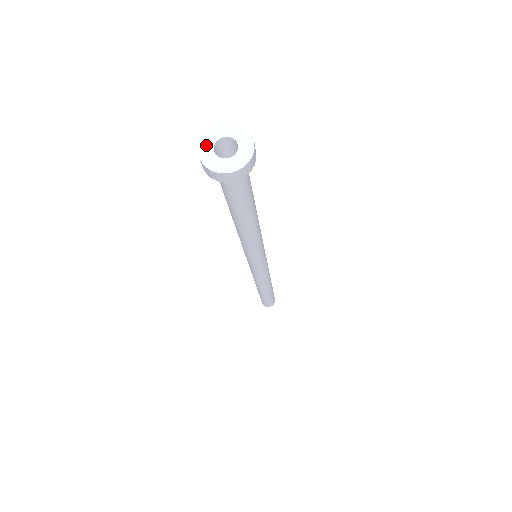
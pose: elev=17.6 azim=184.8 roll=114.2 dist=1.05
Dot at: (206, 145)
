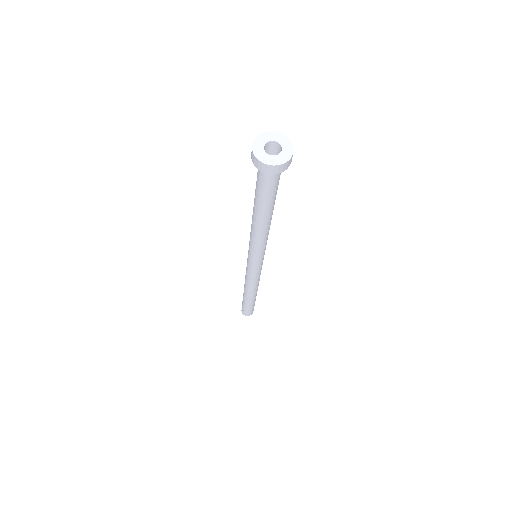
Dot at: (258, 147)
